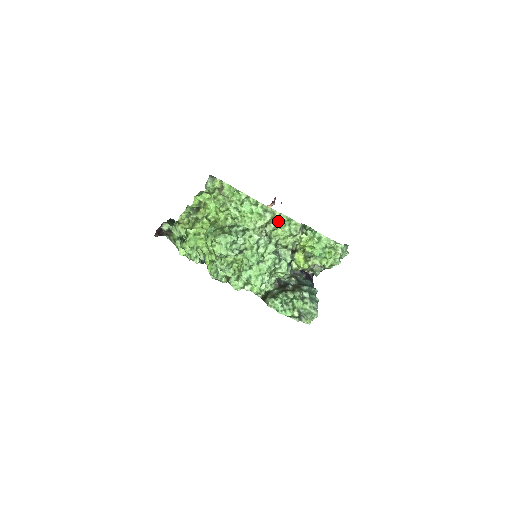
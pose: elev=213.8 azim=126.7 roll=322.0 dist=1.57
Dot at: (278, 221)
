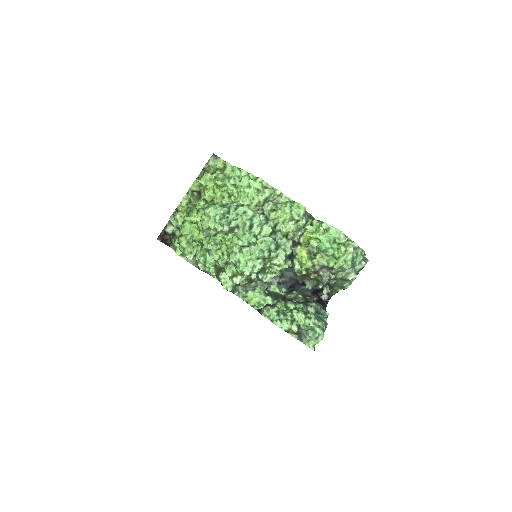
Dot at: (279, 202)
